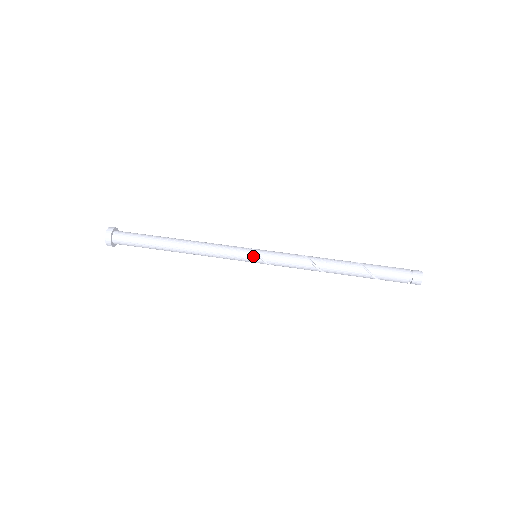
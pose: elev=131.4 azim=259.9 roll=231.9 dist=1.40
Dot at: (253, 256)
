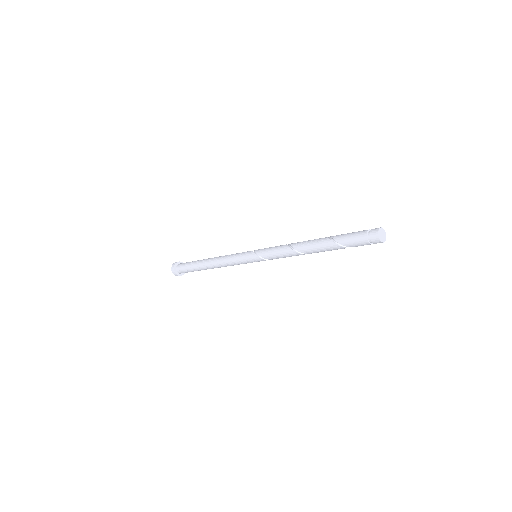
Dot at: (251, 253)
